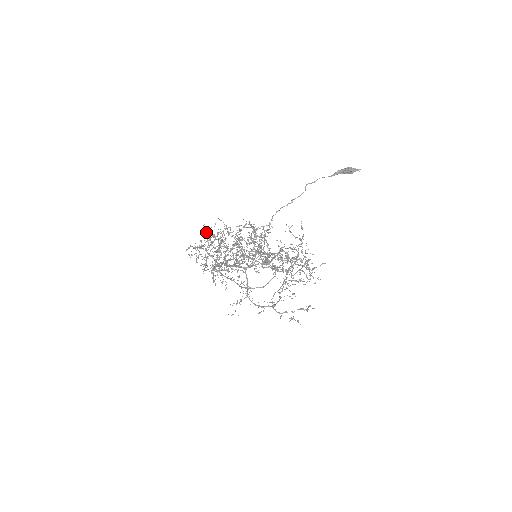
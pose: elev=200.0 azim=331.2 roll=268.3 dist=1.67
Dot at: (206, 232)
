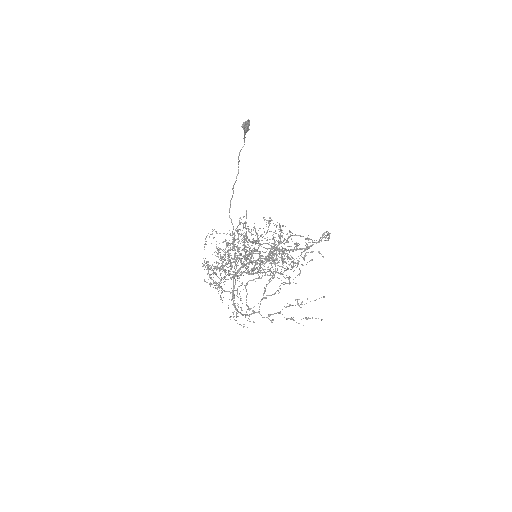
Dot at: occluded
